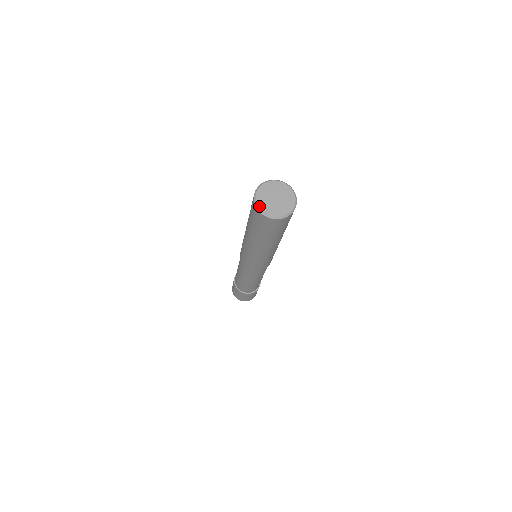
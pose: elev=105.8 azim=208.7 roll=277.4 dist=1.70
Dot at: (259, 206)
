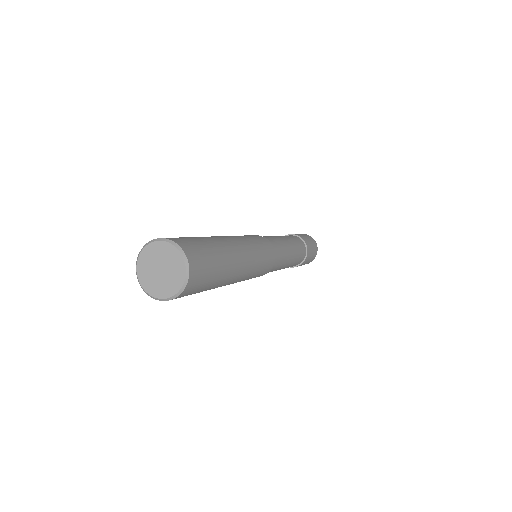
Dot at: (138, 260)
